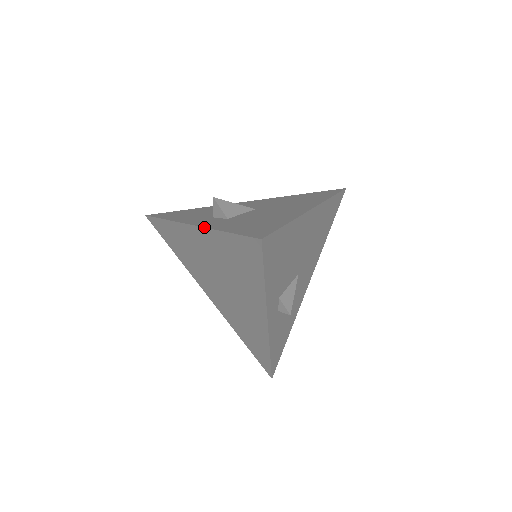
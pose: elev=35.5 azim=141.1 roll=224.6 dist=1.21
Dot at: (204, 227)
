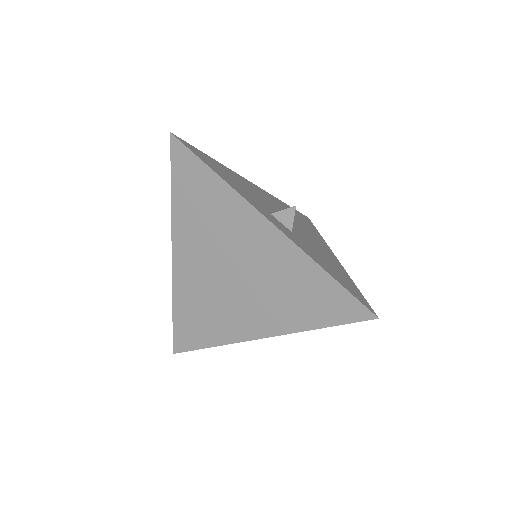
Dot at: (297, 244)
